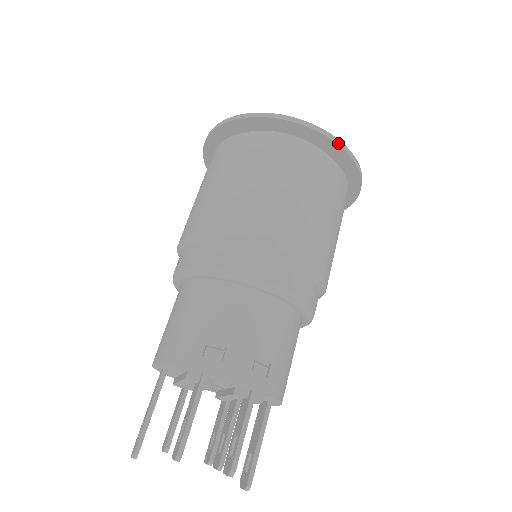
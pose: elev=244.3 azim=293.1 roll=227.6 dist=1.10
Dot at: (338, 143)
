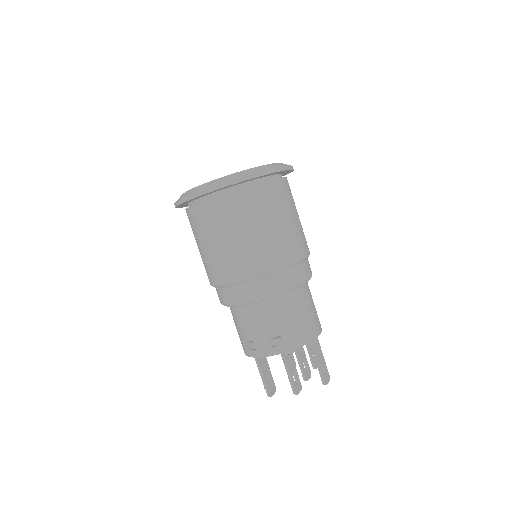
Dot at: (221, 187)
